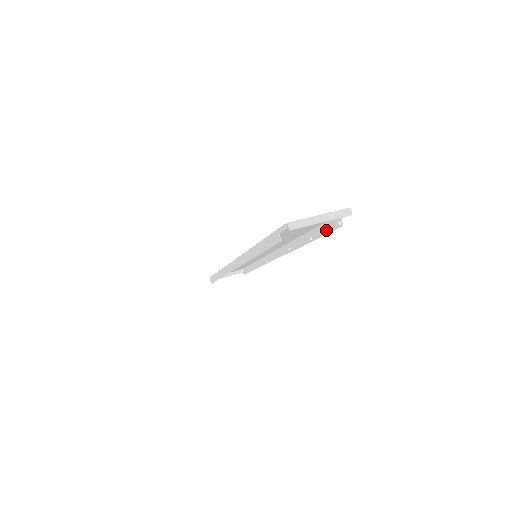
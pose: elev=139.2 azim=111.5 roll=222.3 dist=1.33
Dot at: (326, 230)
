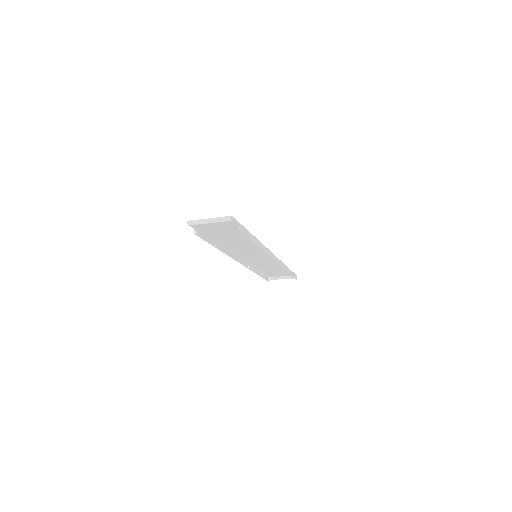
Dot at: (245, 234)
